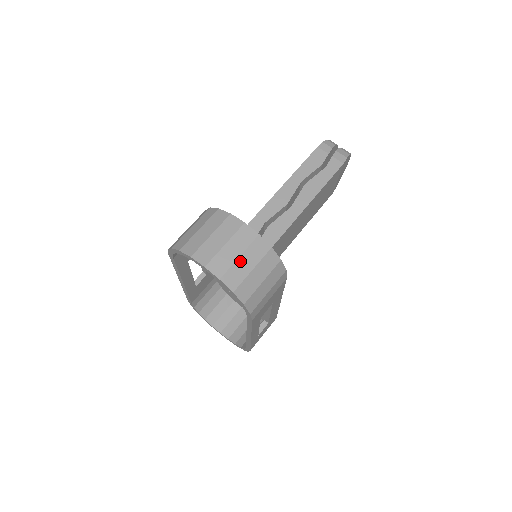
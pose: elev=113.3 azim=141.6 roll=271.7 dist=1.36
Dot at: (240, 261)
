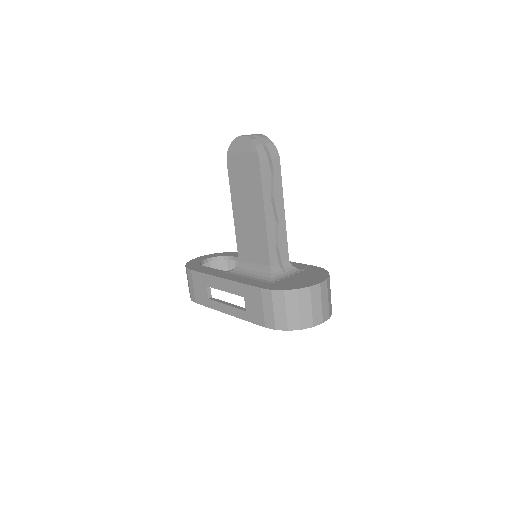
Dot at: (329, 300)
